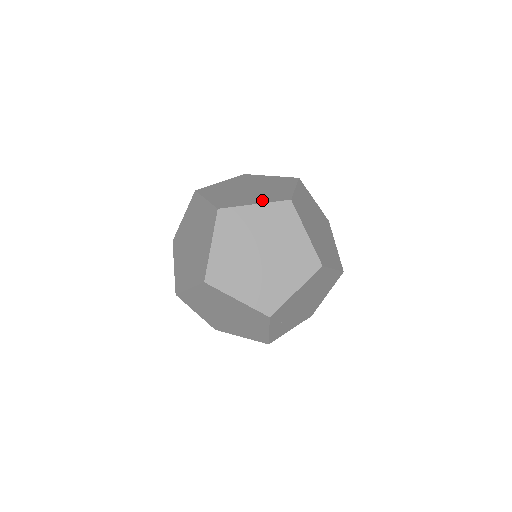
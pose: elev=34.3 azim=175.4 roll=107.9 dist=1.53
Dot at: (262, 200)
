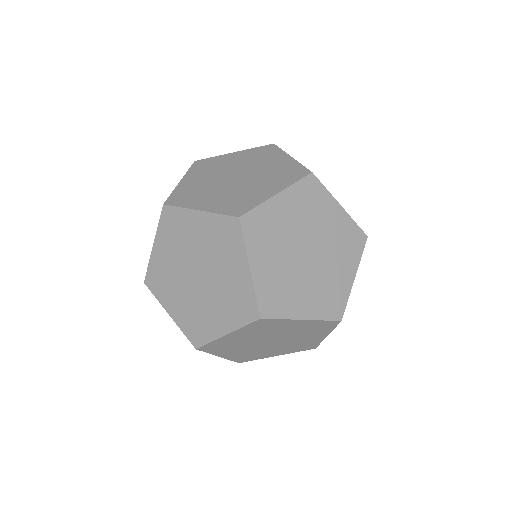
Dot at: (351, 264)
